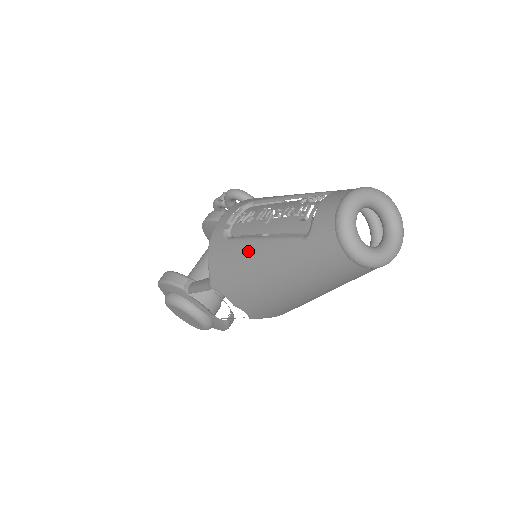
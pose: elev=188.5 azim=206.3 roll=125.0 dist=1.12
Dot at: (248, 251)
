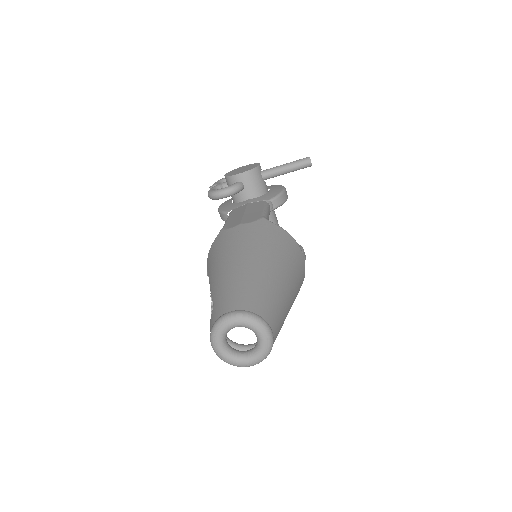
Dot at: occluded
